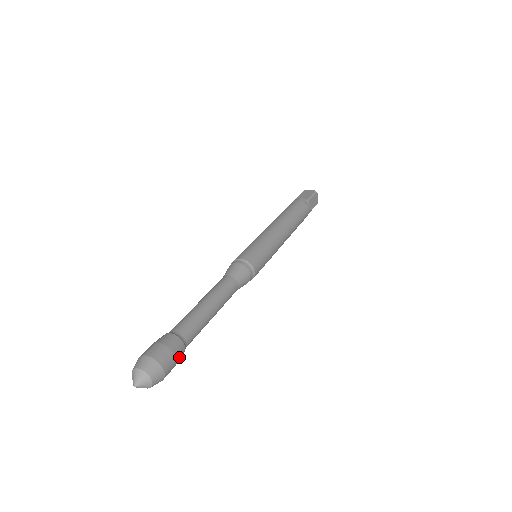
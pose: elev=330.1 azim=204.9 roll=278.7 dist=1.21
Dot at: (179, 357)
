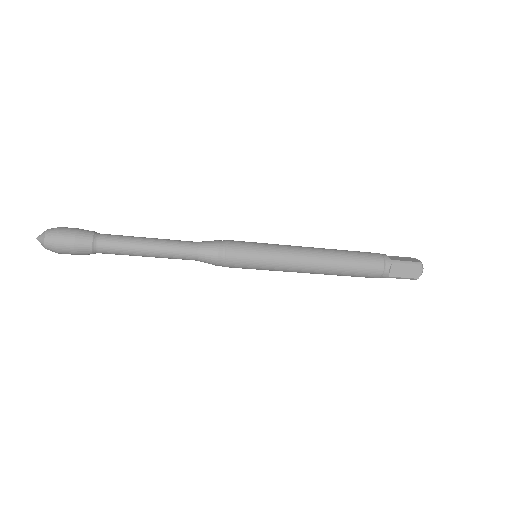
Dot at: (81, 248)
